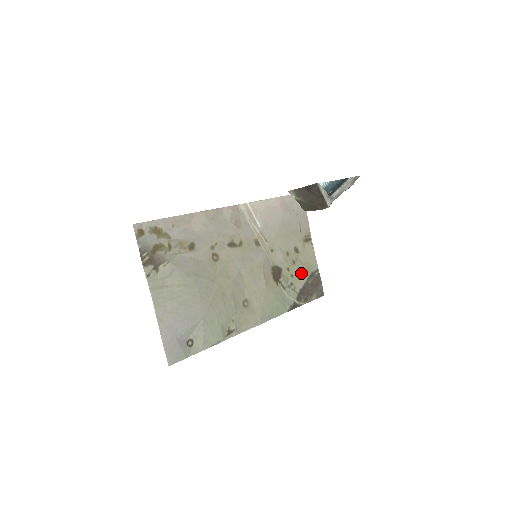
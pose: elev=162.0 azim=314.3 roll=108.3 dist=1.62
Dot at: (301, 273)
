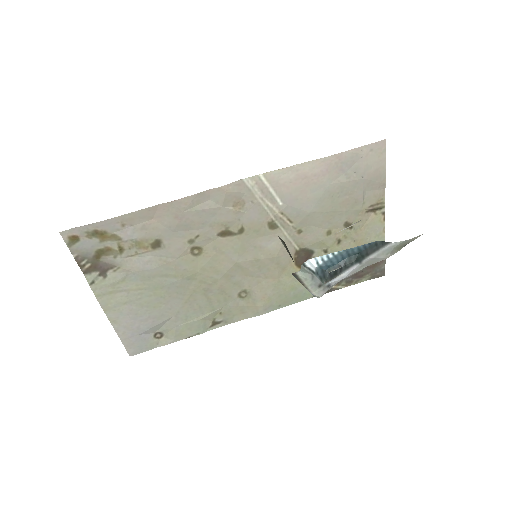
Dot at: occluded
